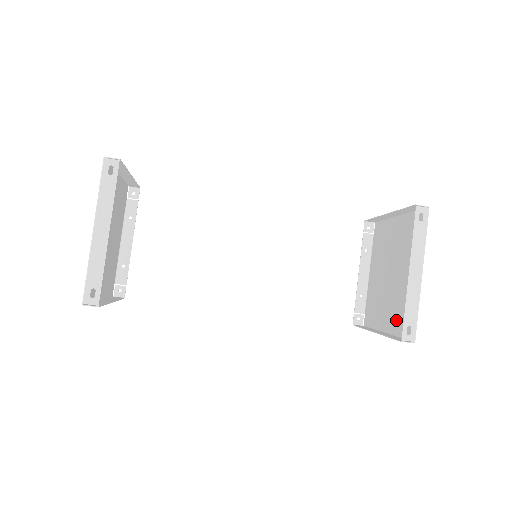
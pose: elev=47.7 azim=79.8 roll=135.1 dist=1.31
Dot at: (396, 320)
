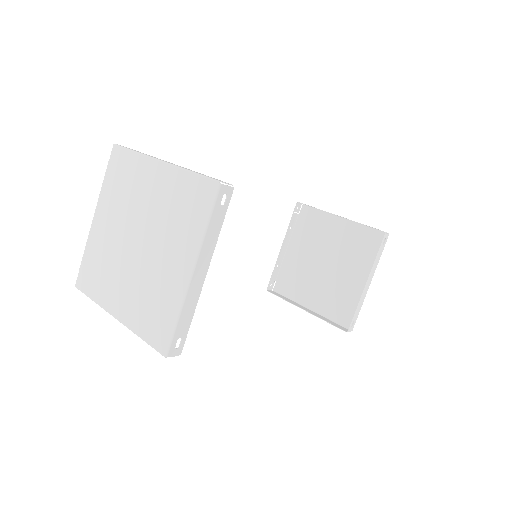
Dot at: (328, 305)
